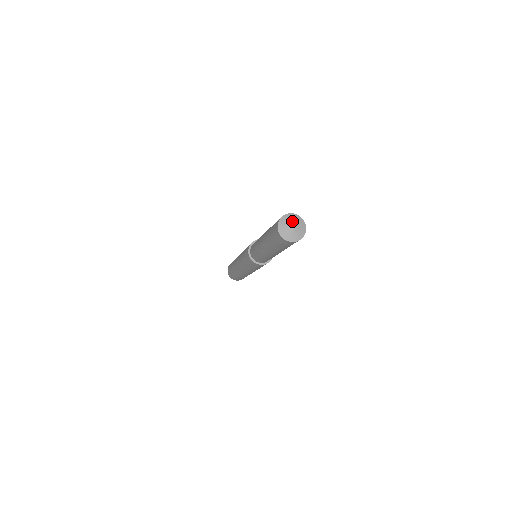
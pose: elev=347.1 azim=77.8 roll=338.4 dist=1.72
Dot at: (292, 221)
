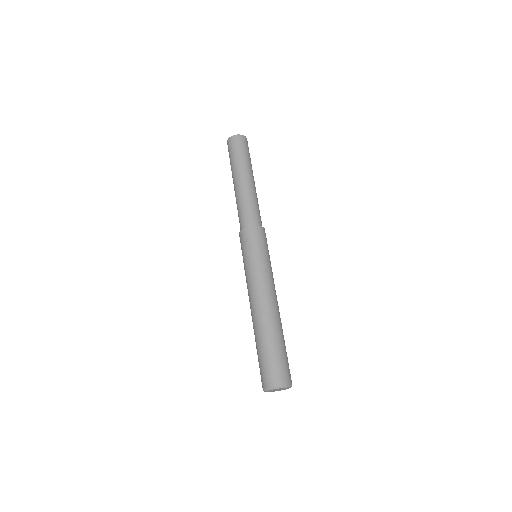
Dot at: occluded
